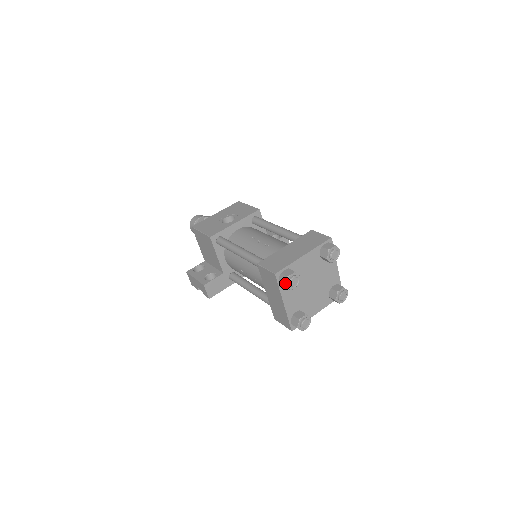
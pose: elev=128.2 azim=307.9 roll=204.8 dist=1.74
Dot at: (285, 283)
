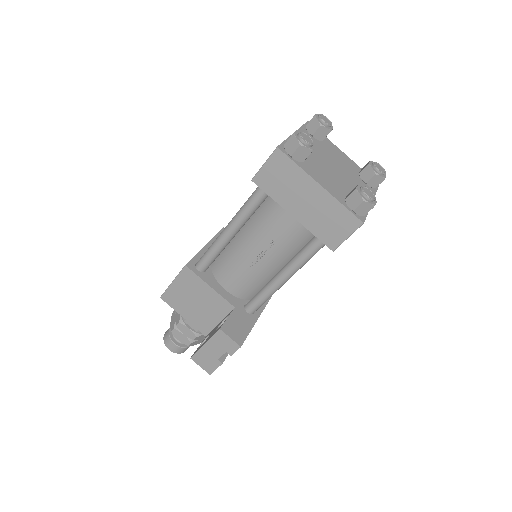
Dot at: (297, 142)
